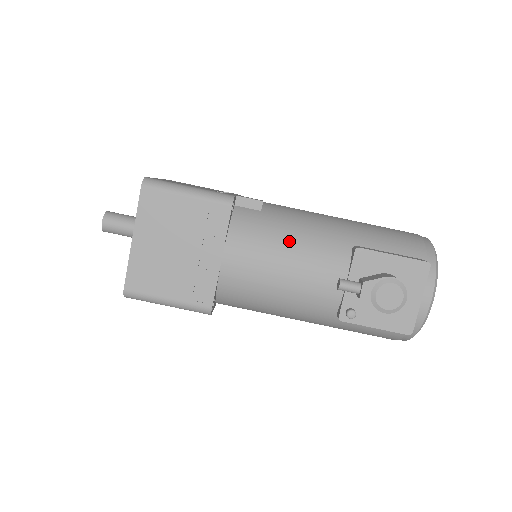
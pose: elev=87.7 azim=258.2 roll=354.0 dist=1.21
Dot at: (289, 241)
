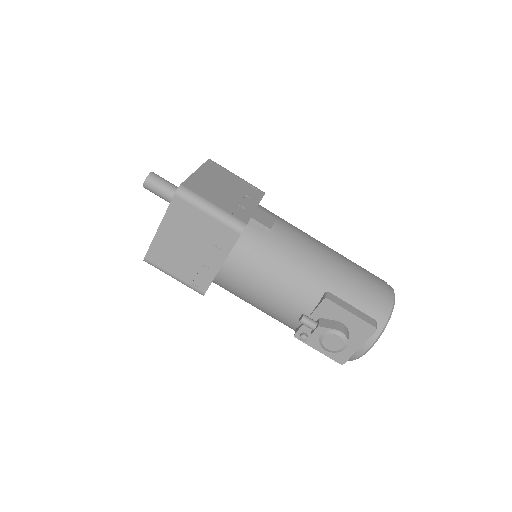
Dot at: (278, 271)
